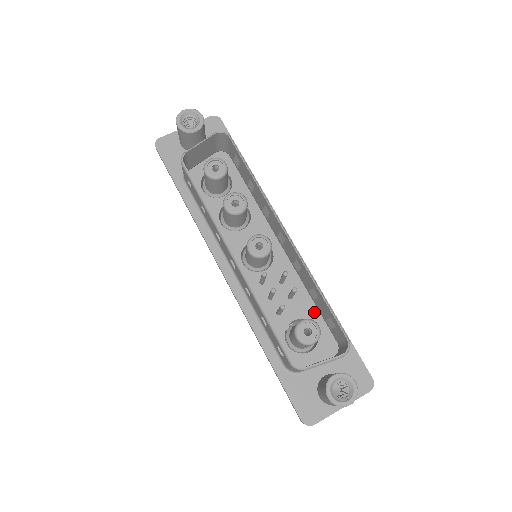
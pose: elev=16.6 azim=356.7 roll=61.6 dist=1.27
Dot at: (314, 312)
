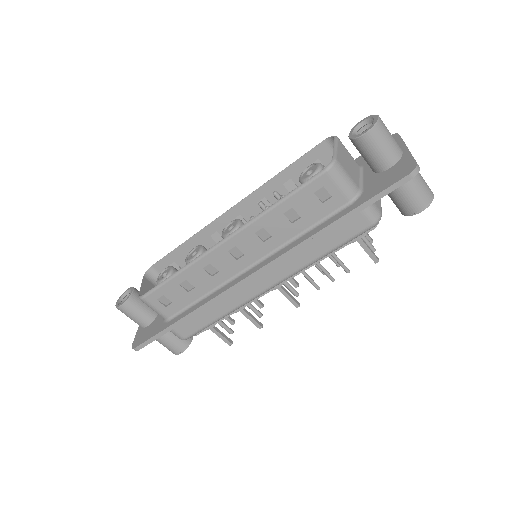
Dot at: occluded
